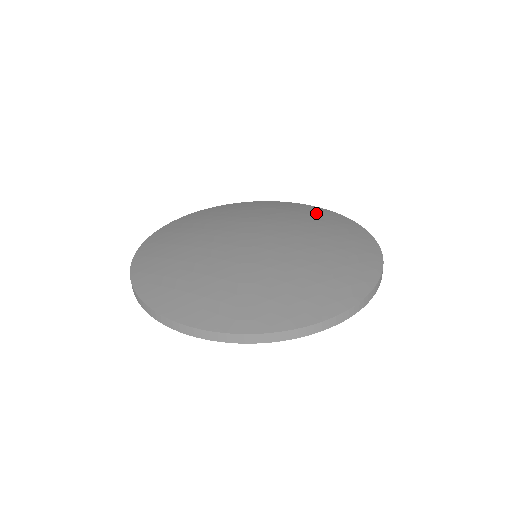
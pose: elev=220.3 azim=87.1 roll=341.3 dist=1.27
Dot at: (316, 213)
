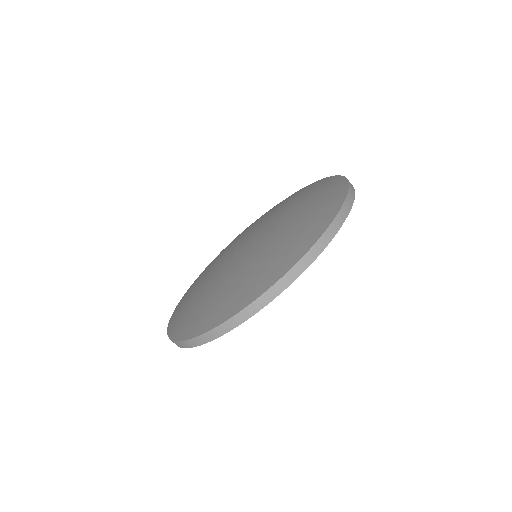
Dot at: (297, 193)
